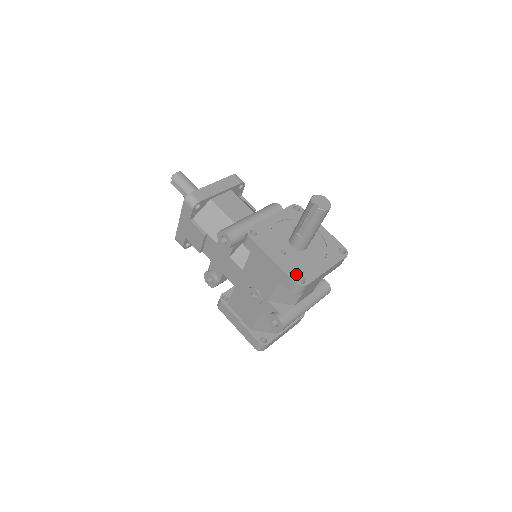
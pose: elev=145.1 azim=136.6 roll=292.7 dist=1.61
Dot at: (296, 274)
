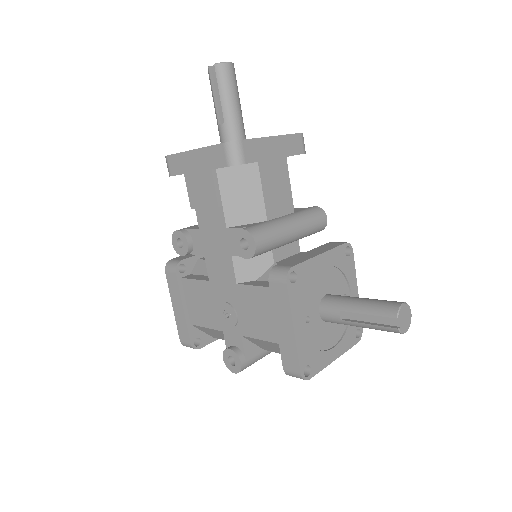
Dot at: (307, 360)
